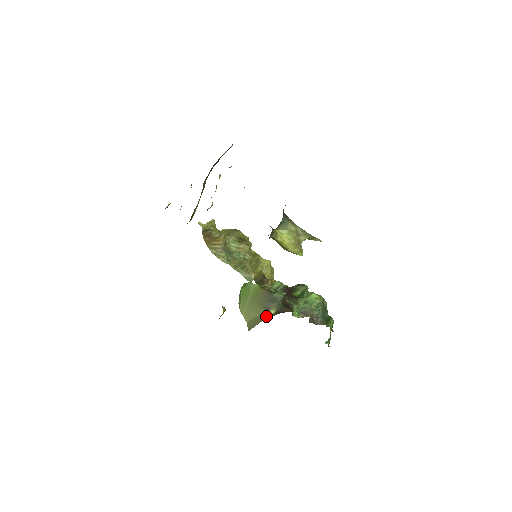
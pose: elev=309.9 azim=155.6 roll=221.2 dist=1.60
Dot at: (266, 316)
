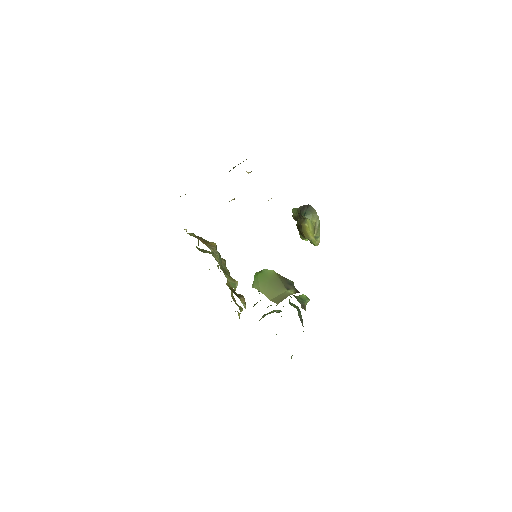
Dot at: (291, 293)
